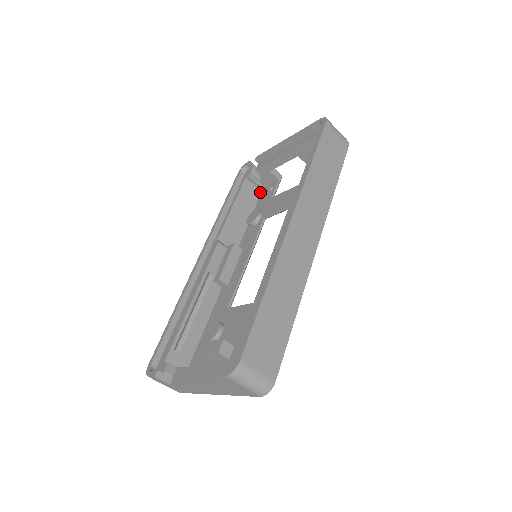
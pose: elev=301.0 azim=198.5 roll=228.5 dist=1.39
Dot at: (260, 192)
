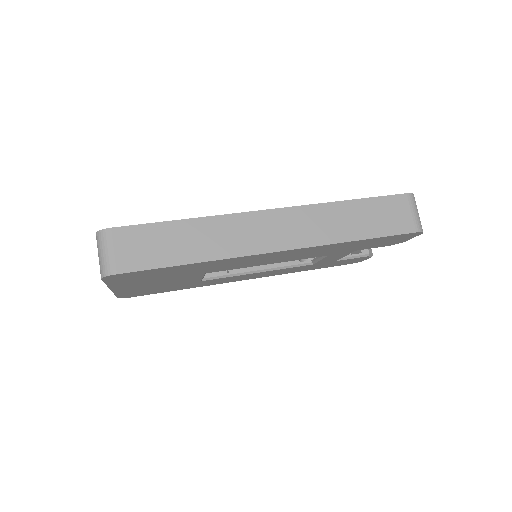
Dot at: occluded
